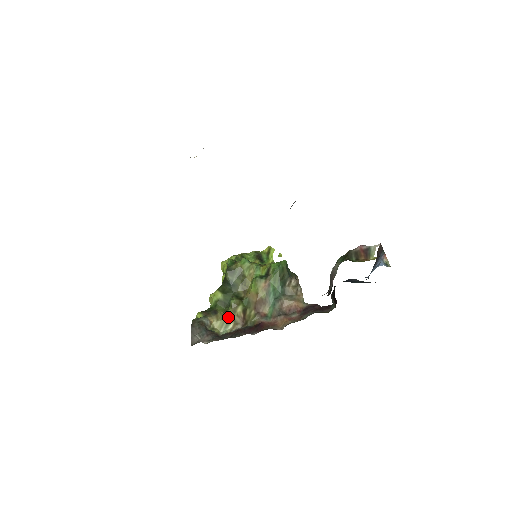
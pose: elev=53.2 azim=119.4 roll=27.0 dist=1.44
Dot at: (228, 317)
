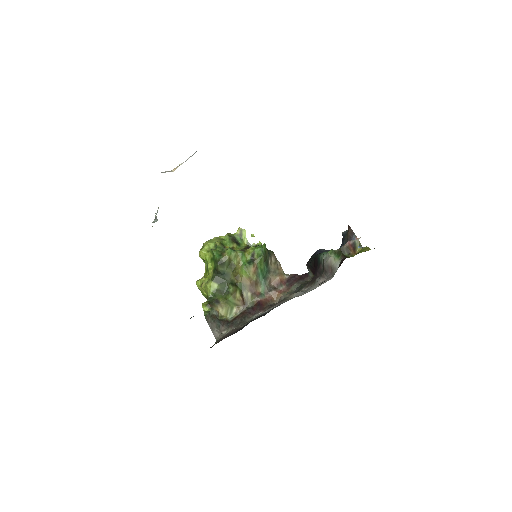
Dot at: (230, 303)
